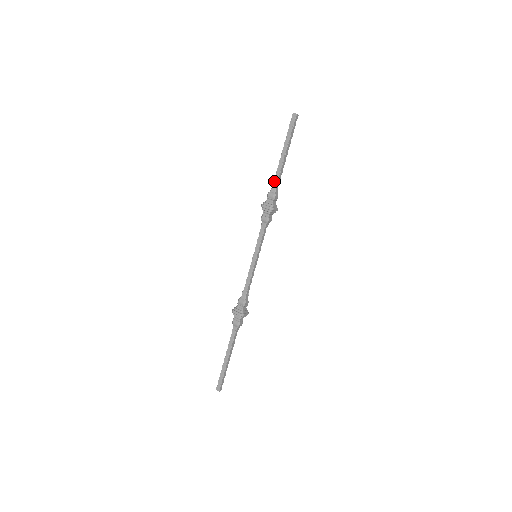
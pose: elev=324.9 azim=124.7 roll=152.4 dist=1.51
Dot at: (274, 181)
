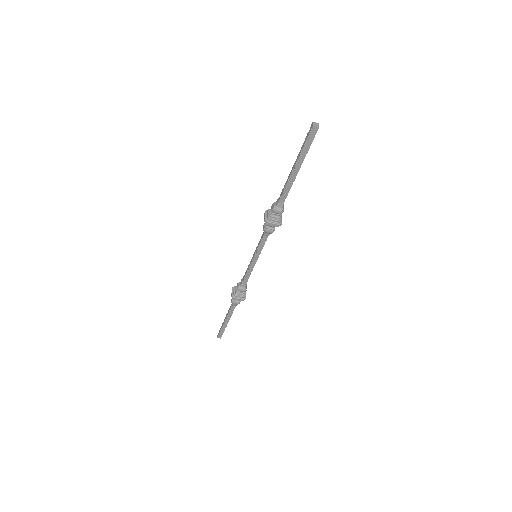
Dot at: (281, 193)
